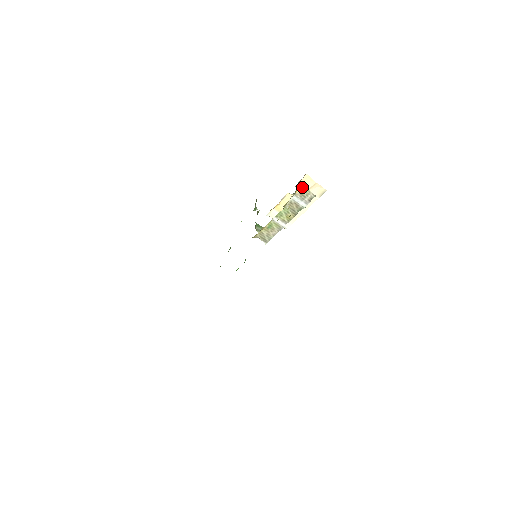
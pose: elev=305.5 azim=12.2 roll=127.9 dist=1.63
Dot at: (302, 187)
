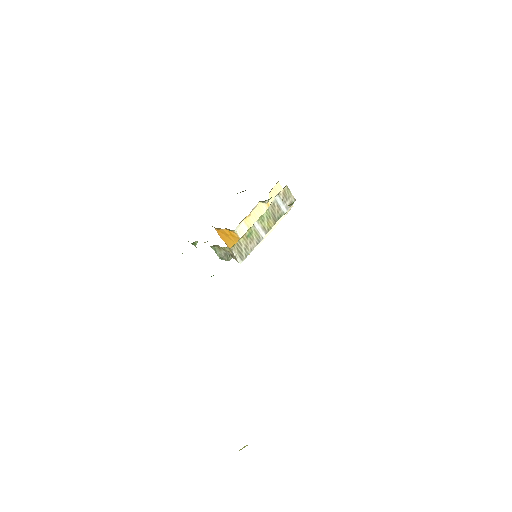
Dot at: (285, 186)
